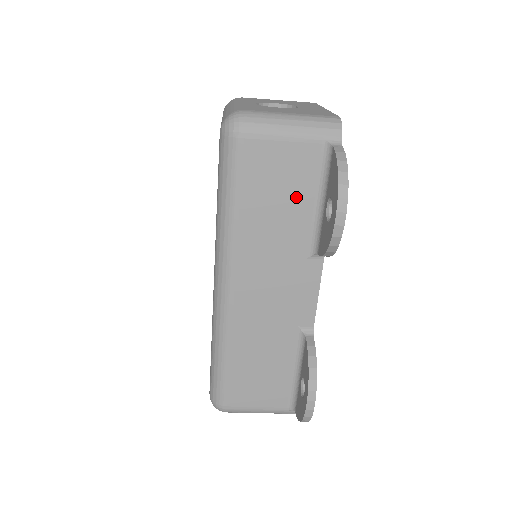
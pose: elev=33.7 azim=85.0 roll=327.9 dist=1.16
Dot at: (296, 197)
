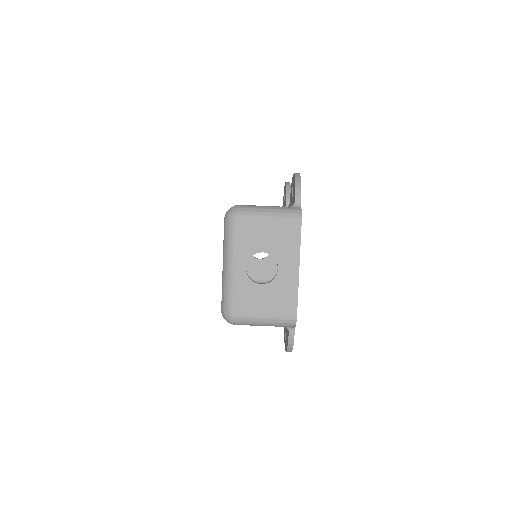
Dot at: occluded
